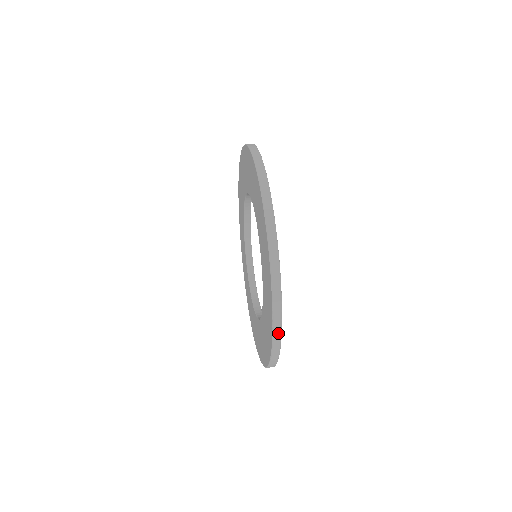
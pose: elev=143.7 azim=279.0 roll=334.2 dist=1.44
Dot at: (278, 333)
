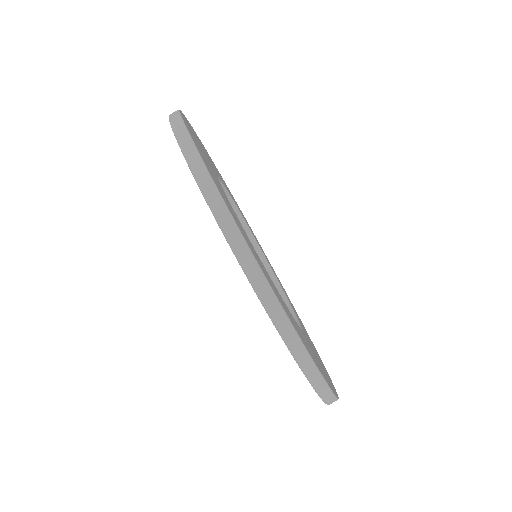
Dot at: (333, 401)
